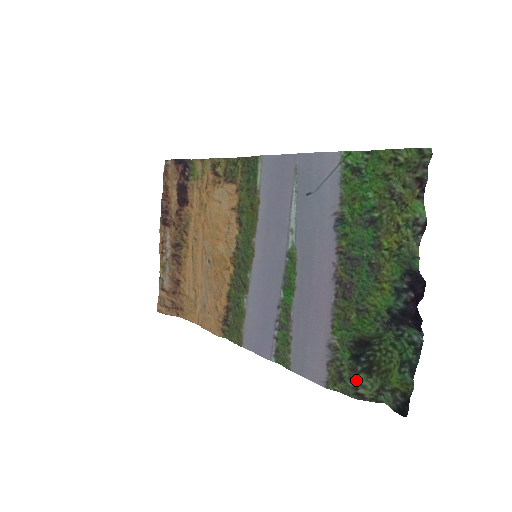
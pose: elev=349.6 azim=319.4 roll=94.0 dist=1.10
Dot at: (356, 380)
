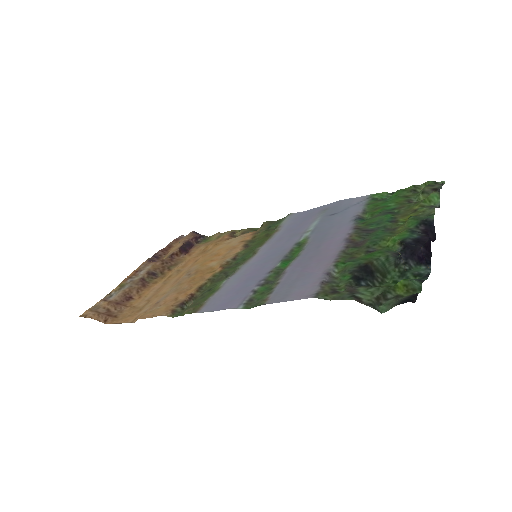
Dot at: (354, 290)
